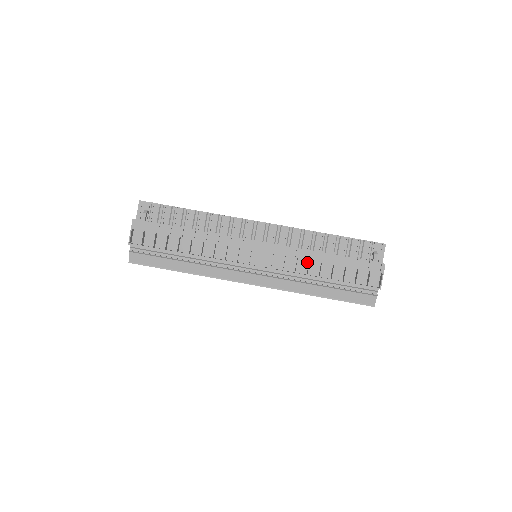
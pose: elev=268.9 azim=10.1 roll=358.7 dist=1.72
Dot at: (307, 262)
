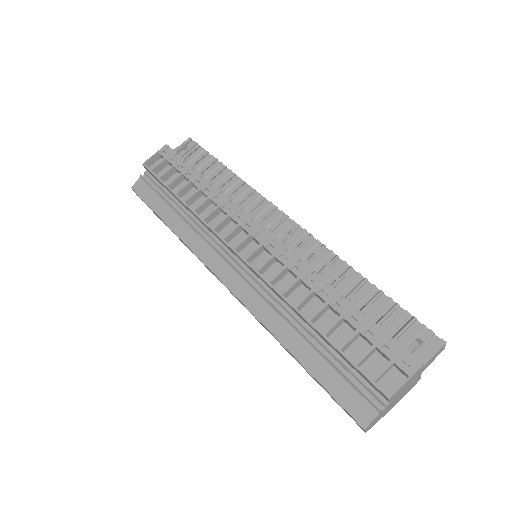
Dot at: occluded
